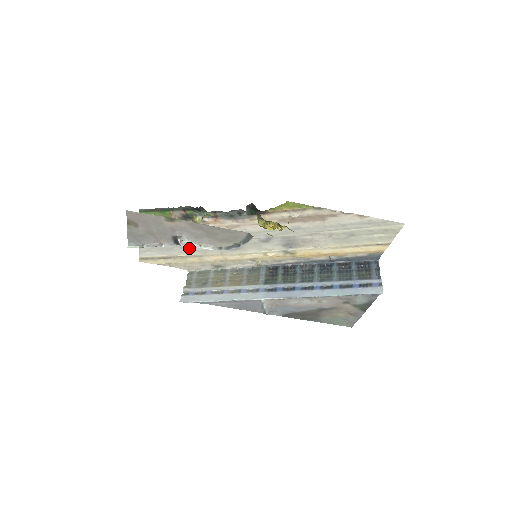
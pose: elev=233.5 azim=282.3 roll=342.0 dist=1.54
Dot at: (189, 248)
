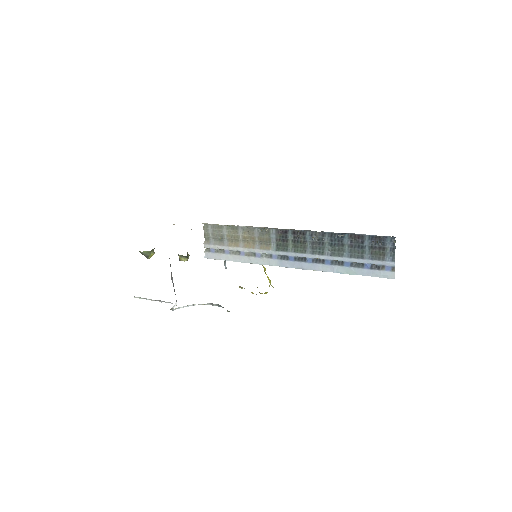
Dot at: occluded
